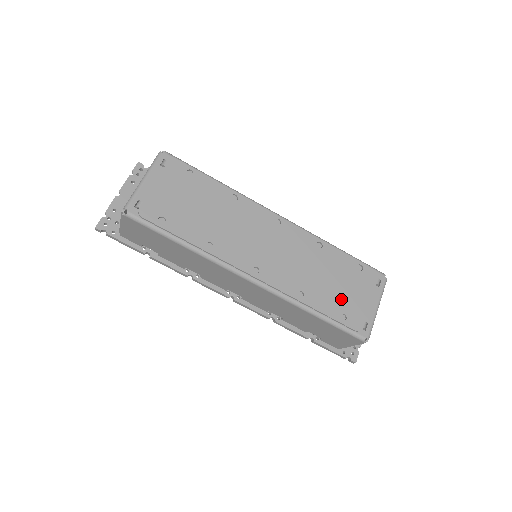
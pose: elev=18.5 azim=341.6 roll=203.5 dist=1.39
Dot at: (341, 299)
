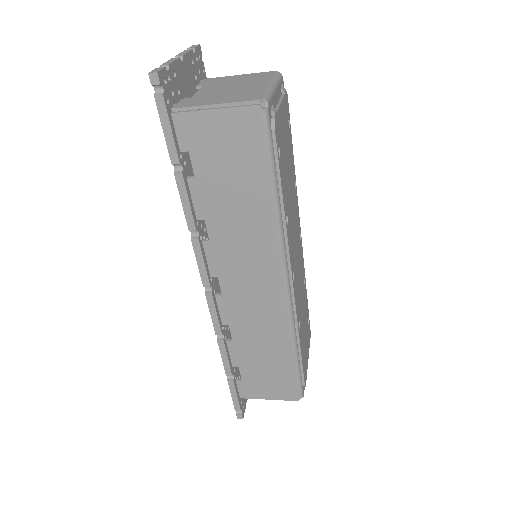
Dot at: (305, 346)
